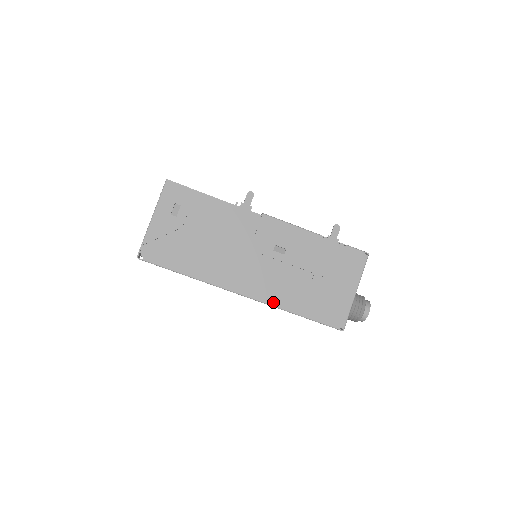
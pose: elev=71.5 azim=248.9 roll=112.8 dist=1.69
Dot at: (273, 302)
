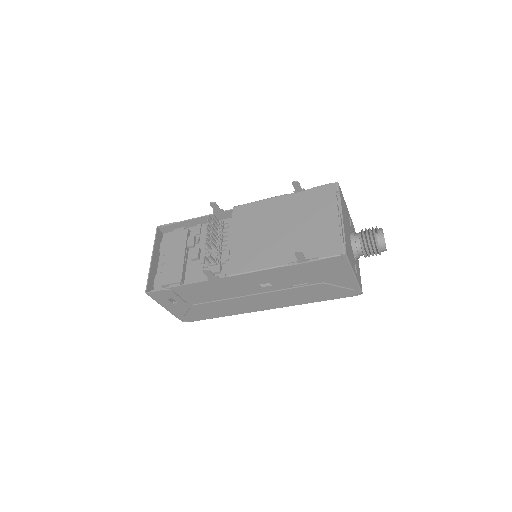
Dot at: (291, 305)
